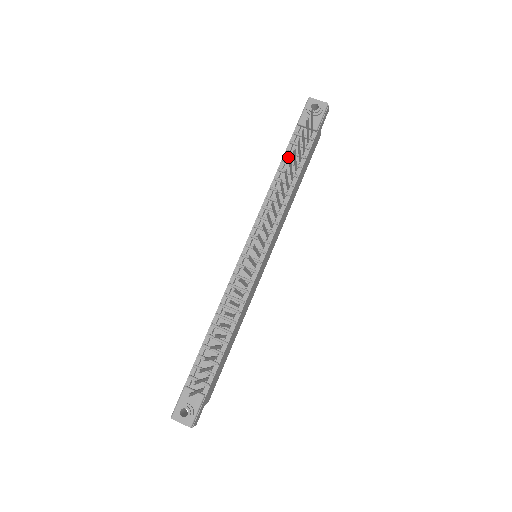
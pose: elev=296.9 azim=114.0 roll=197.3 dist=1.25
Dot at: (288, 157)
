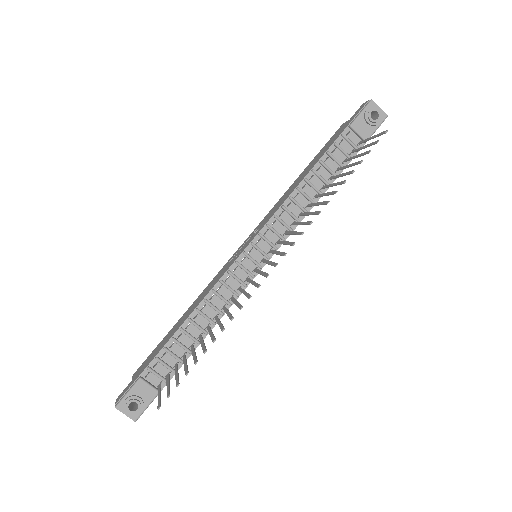
Dot at: (327, 160)
